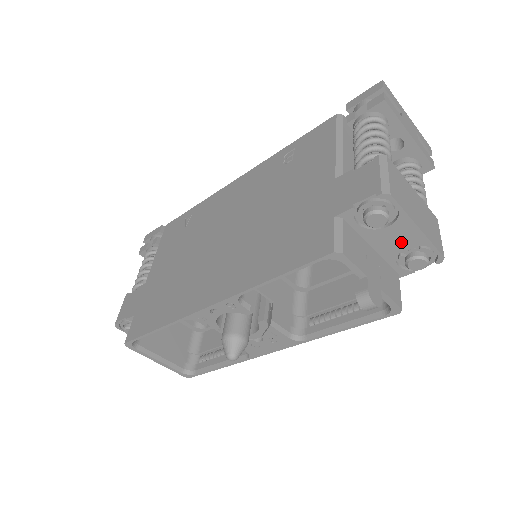
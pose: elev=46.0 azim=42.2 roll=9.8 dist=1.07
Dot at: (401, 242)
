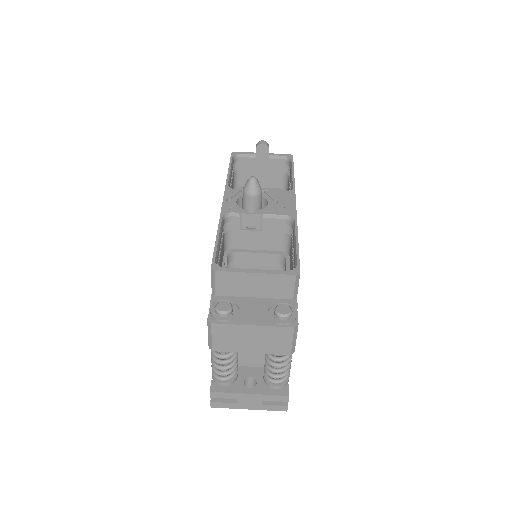
Dot at: occluded
